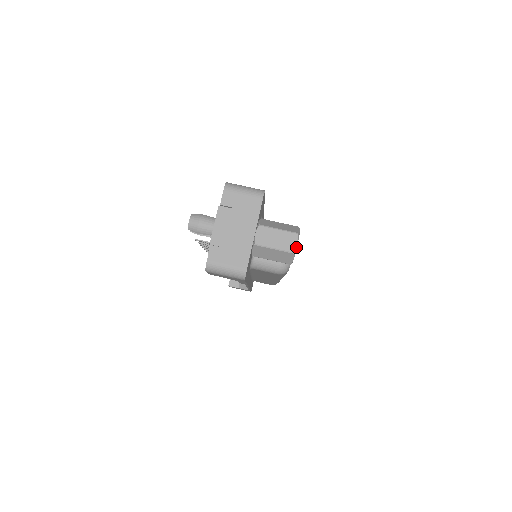
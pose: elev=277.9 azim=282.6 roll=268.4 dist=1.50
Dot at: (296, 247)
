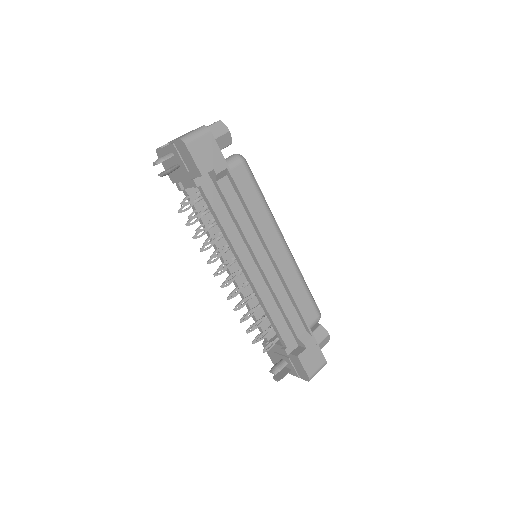
Dot at: (218, 121)
